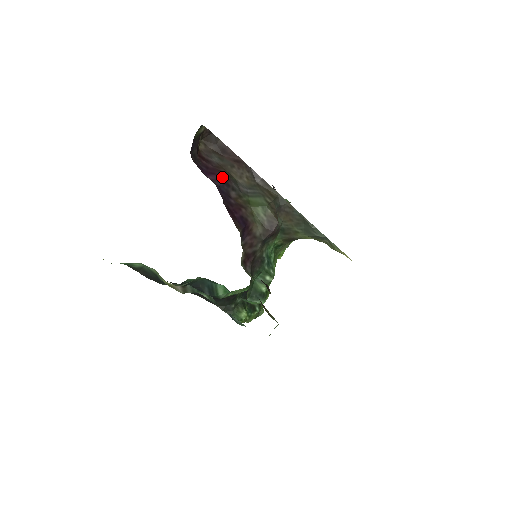
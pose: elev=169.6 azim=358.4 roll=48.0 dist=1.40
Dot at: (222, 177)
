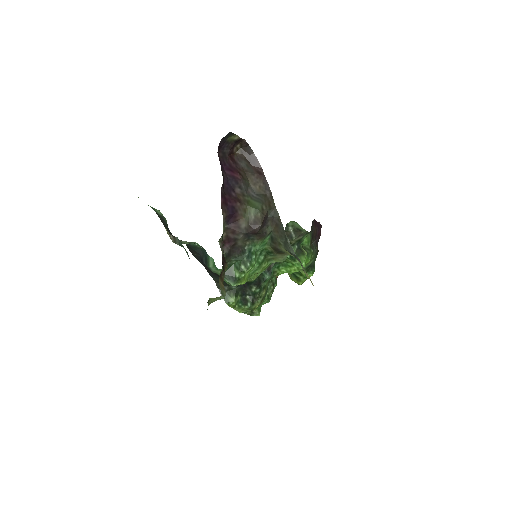
Dot at: (236, 175)
